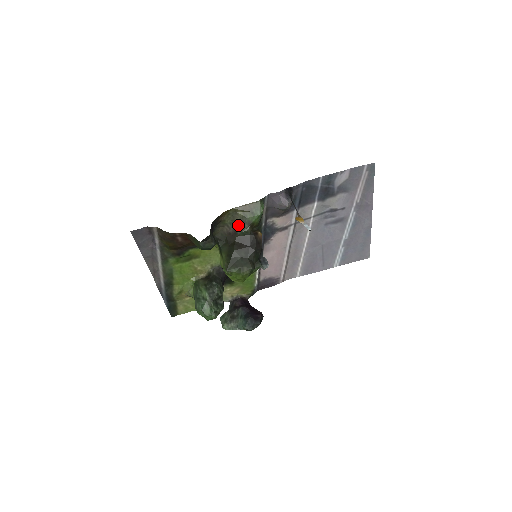
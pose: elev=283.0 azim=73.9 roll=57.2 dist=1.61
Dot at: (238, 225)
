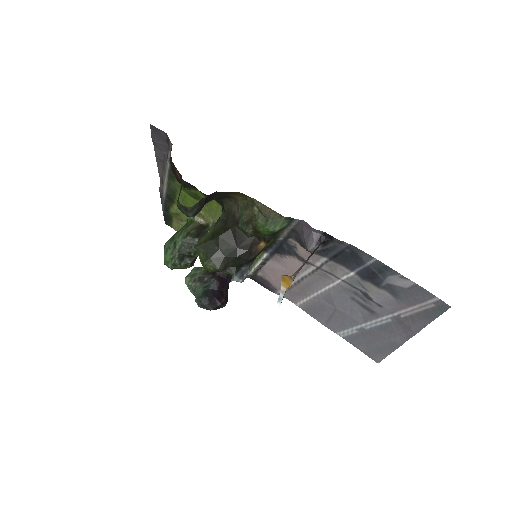
Dot at: (245, 218)
